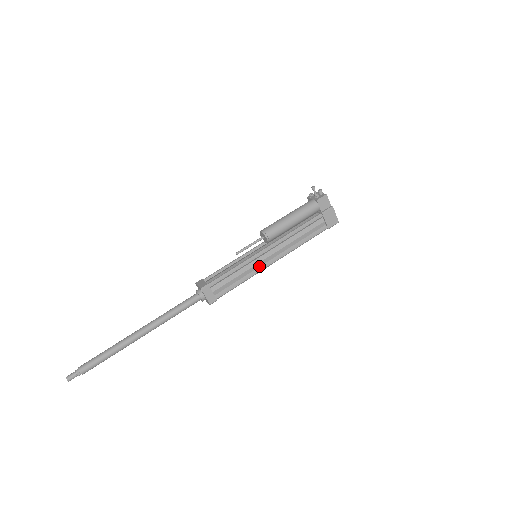
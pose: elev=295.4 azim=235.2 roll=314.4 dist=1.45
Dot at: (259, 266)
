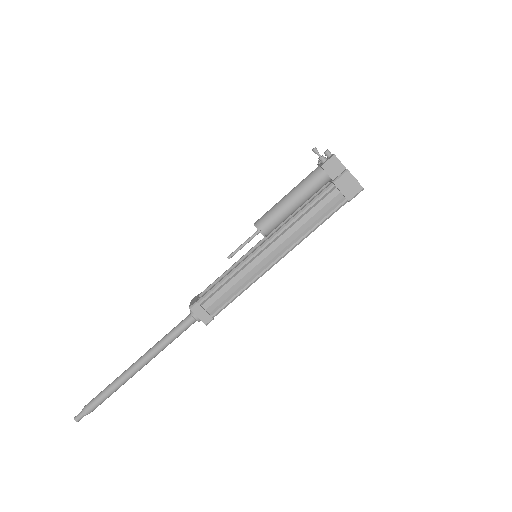
Dot at: (259, 269)
